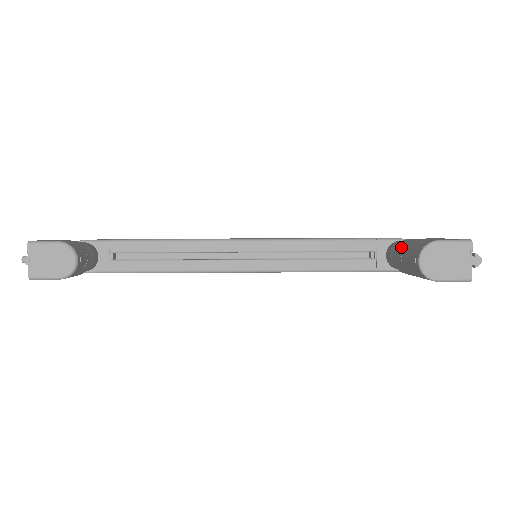
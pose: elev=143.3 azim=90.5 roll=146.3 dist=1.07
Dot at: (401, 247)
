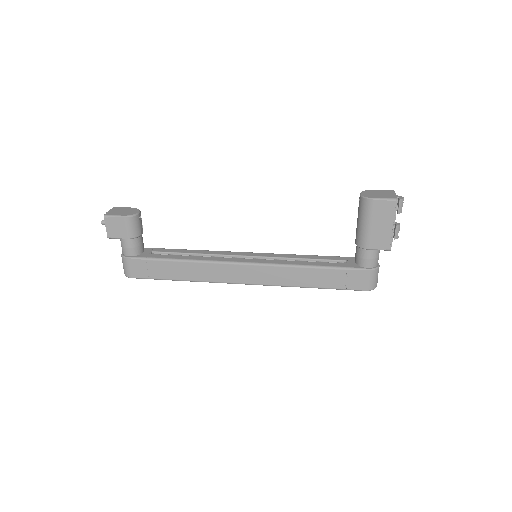
Dot at: occluded
